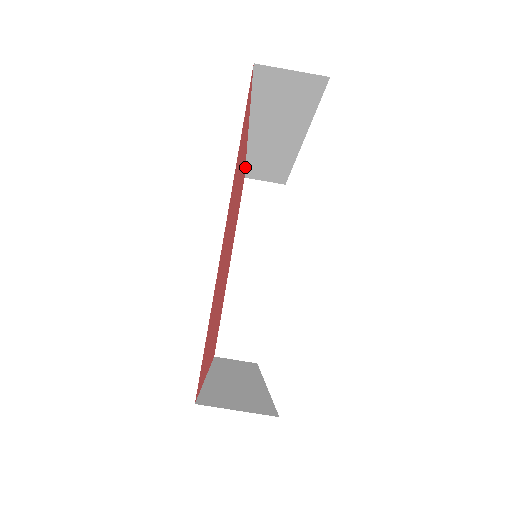
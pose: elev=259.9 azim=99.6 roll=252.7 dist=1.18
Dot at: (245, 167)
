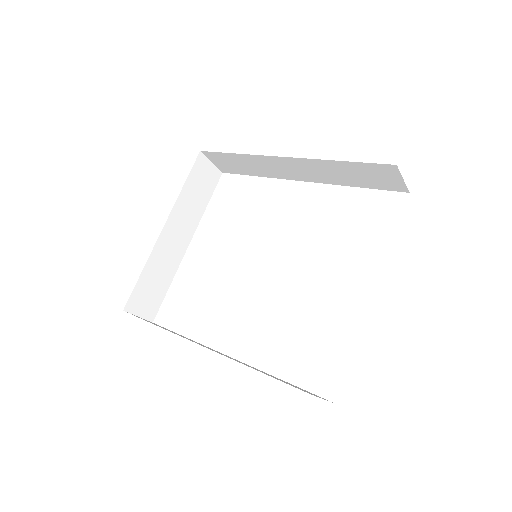
Dot at: occluded
